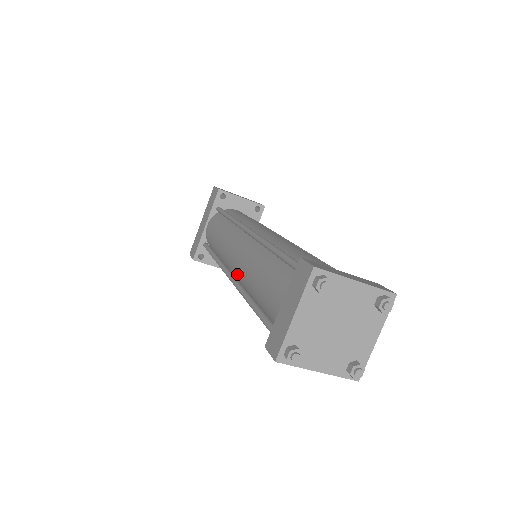
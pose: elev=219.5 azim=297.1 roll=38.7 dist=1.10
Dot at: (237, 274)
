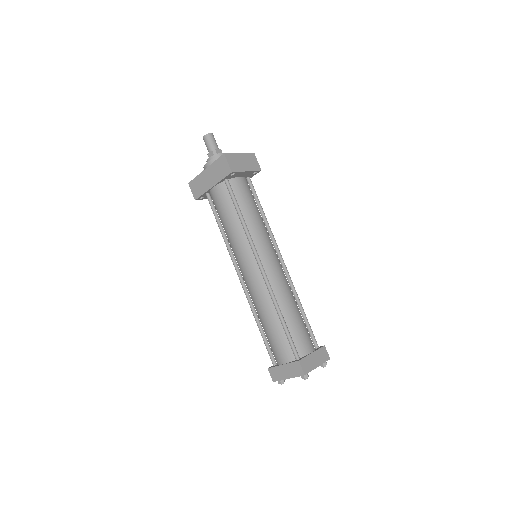
Dot at: (248, 288)
